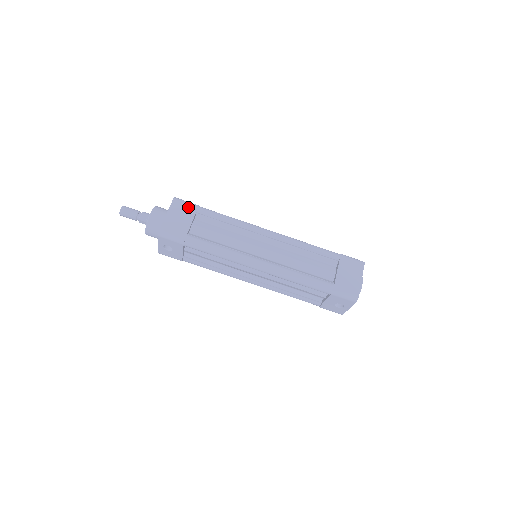
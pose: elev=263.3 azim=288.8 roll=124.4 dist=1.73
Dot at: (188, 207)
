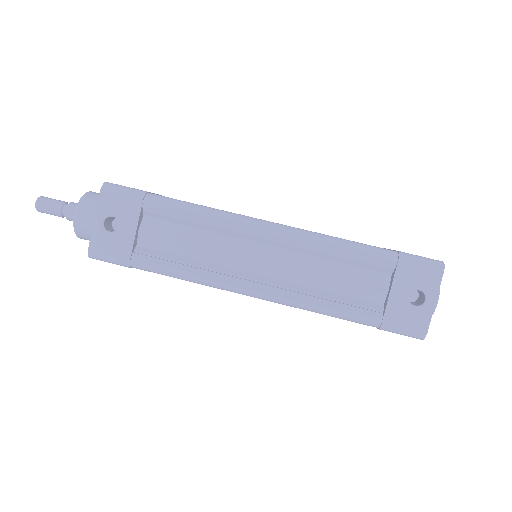
Dot at: occluded
